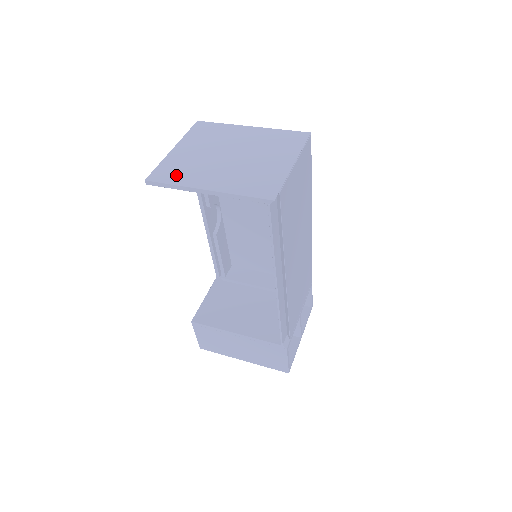
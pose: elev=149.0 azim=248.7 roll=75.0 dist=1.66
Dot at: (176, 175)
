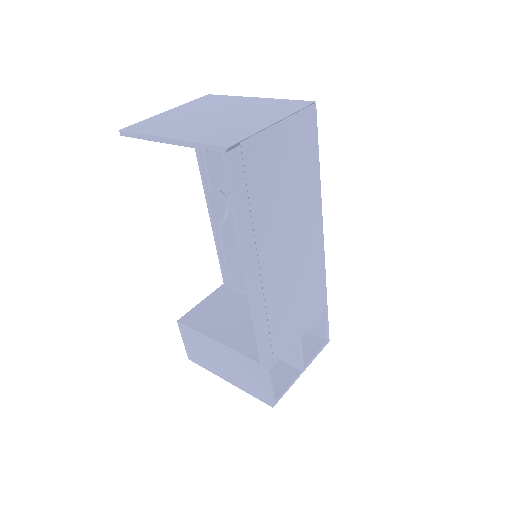
Dot at: (150, 127)
